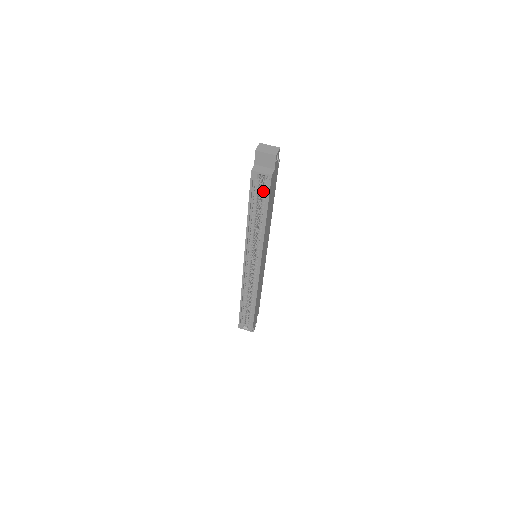
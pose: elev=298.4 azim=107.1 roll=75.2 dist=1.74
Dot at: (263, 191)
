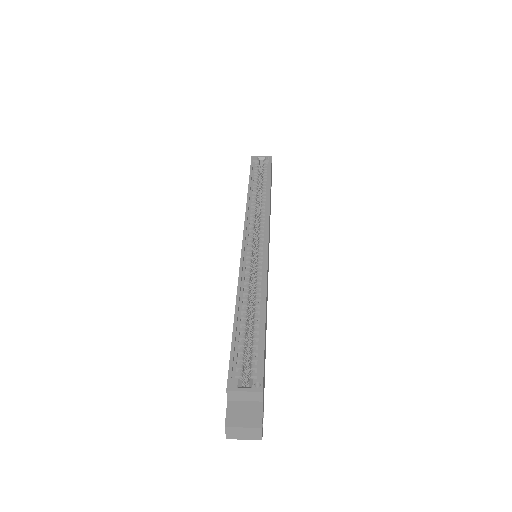
Dot at: (264, 170)
